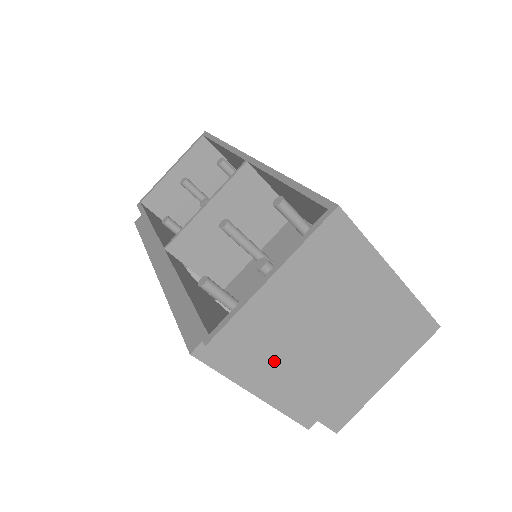
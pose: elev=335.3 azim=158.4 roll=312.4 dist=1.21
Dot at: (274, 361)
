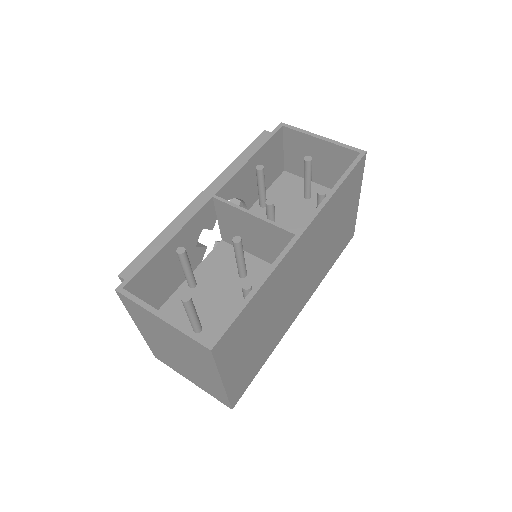
Dot at: (143, 323)
